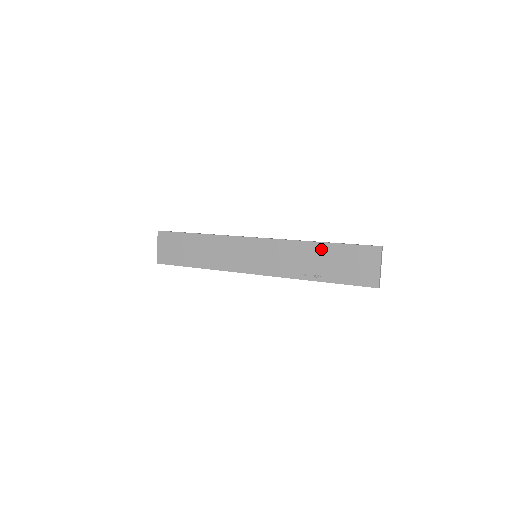
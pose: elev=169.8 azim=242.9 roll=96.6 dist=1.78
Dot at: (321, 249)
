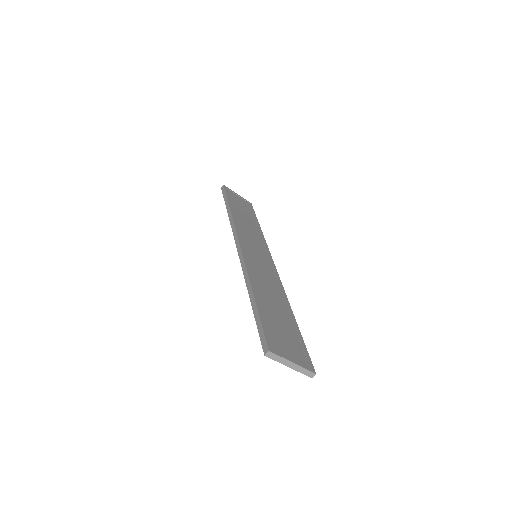
Dot at: occluded
